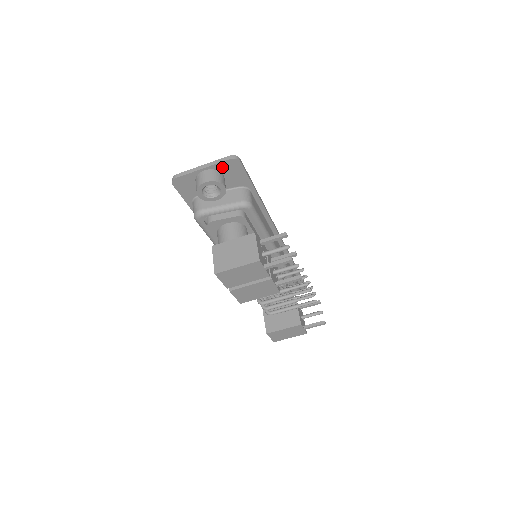
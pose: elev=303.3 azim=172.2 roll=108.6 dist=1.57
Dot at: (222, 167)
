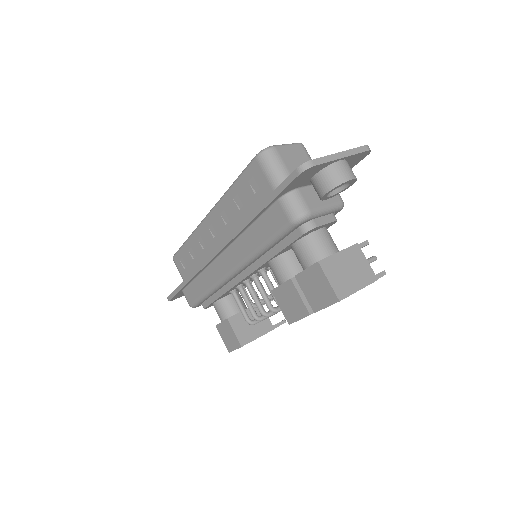
Dot at: (353, 158)
